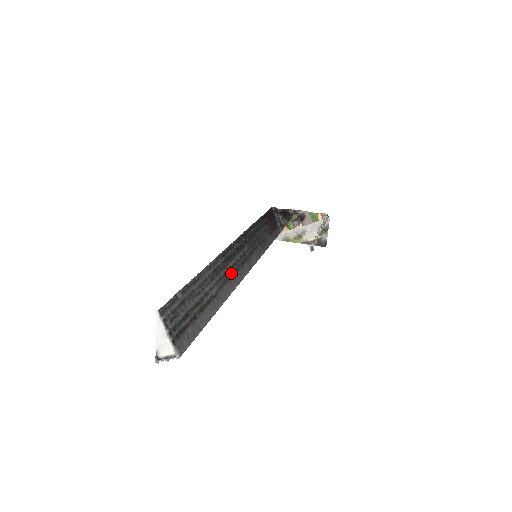
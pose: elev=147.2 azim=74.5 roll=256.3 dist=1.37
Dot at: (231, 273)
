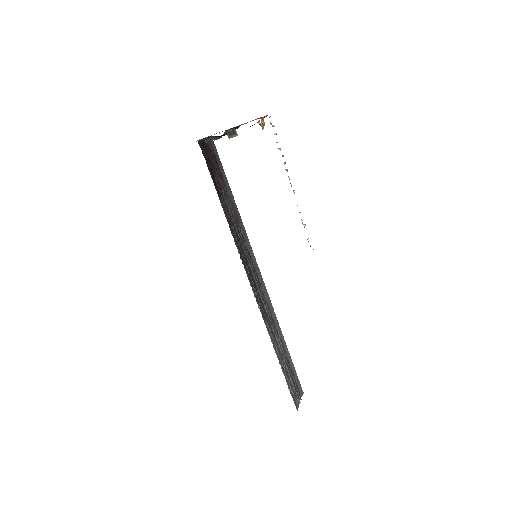
Dot at: (268, 308)
